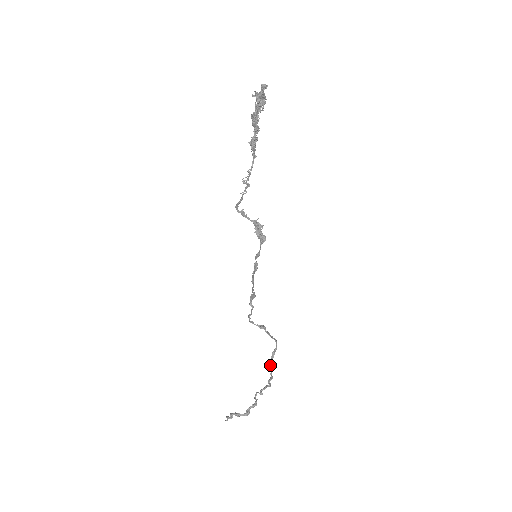
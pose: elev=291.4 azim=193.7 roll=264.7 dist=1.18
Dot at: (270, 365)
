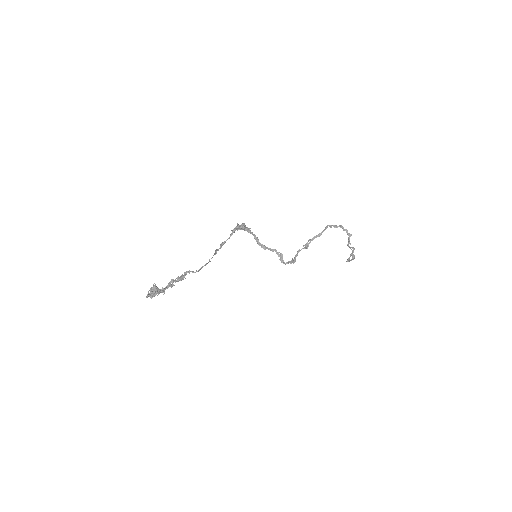
Dot at: occluded
